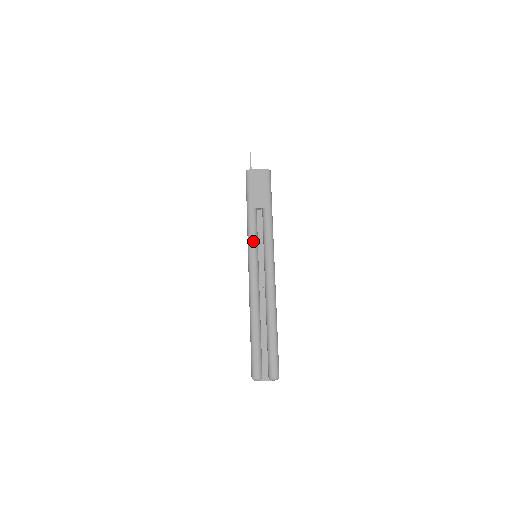
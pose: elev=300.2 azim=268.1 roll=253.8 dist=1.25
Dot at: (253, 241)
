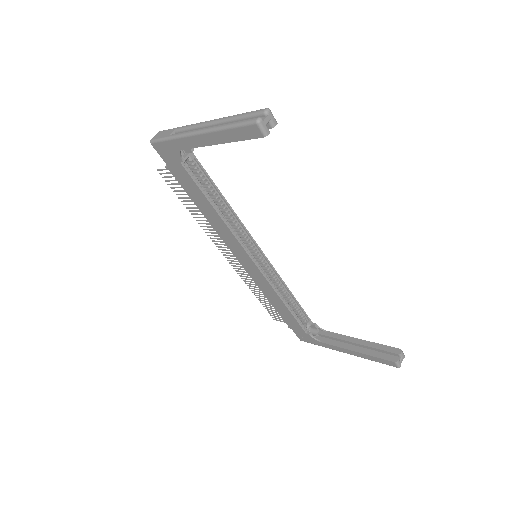
Dot at: (184, 133)
